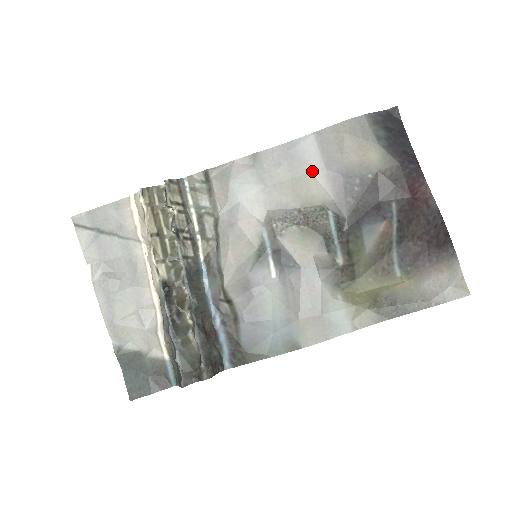
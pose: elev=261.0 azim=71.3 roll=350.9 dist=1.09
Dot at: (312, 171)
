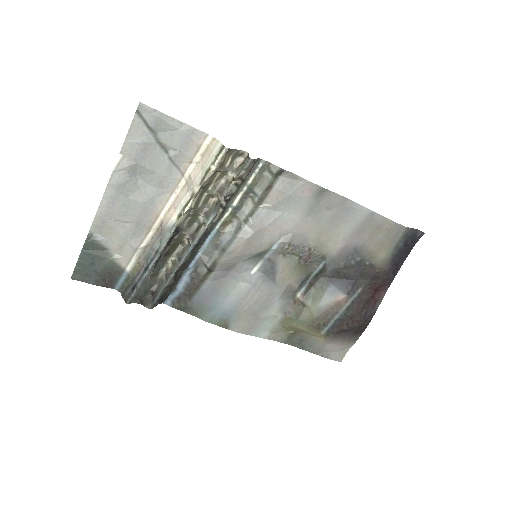
Dot at: (343, 230)
